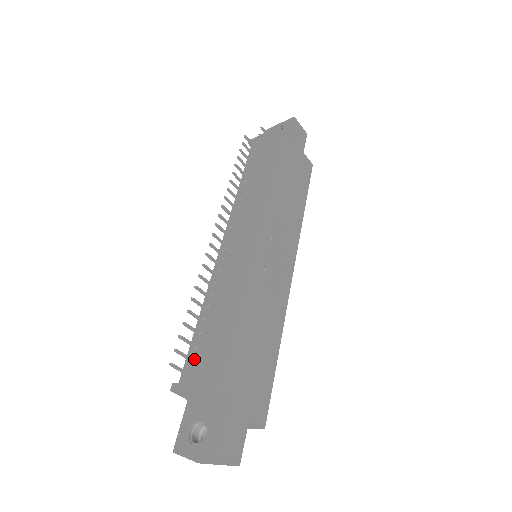
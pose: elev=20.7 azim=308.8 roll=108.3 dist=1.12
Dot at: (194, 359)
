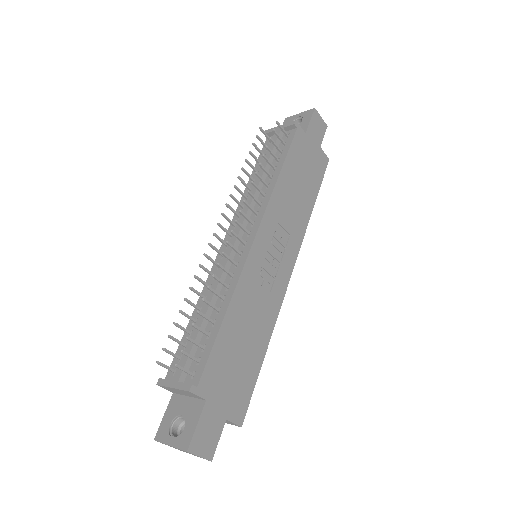
Dot at: occluded
